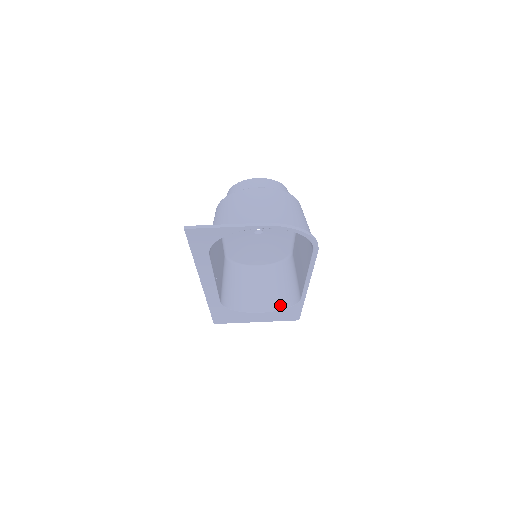
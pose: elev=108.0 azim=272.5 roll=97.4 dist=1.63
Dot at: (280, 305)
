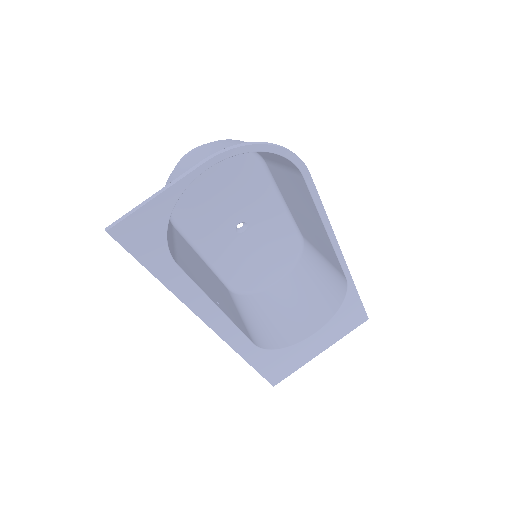
Dot at: (331, 309)
